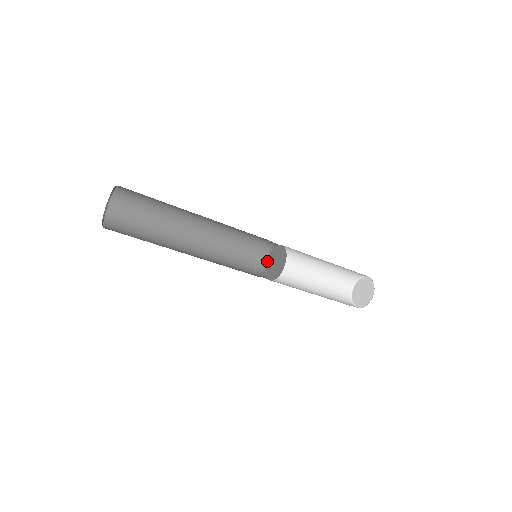
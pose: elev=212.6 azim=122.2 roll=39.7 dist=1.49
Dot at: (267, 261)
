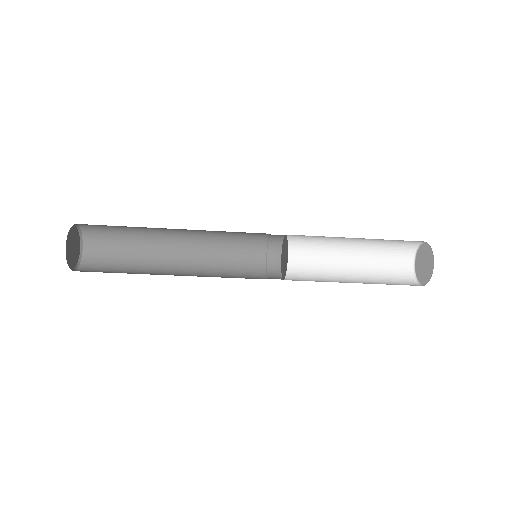
Dot at: (283, 241)
